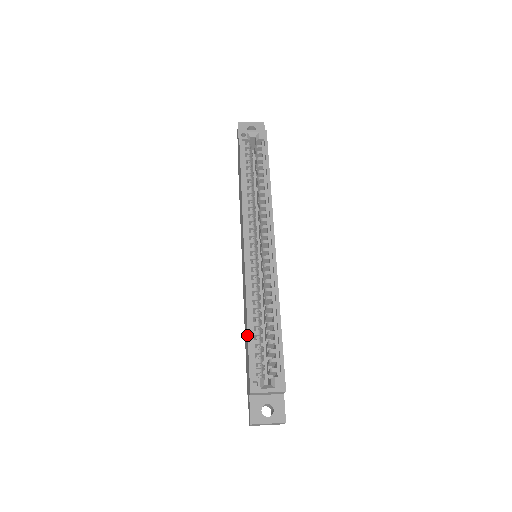
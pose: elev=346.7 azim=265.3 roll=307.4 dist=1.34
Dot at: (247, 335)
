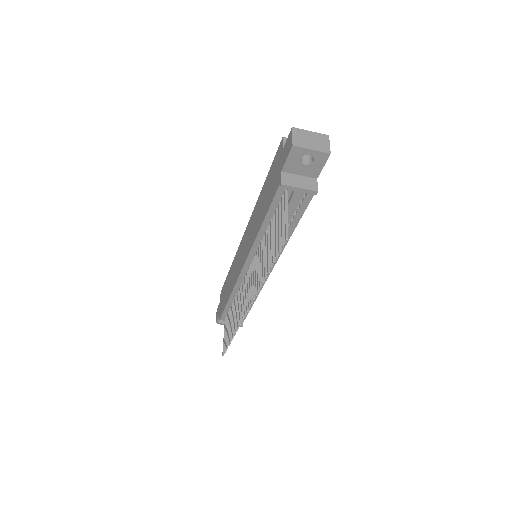
Dot at: (266, 179)
